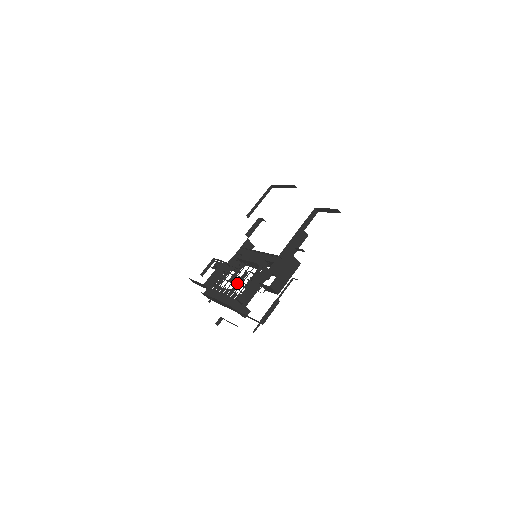
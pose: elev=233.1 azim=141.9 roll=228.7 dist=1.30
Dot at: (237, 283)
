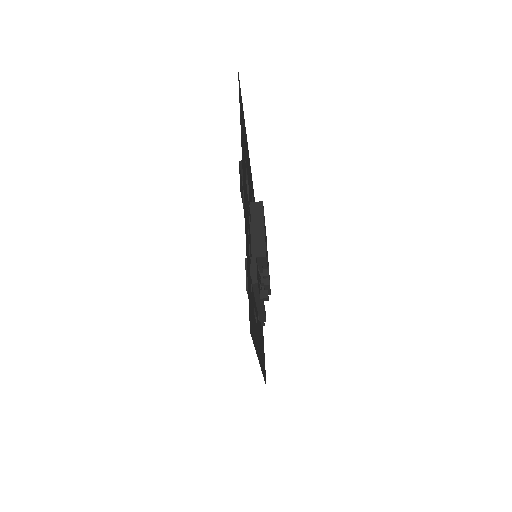
Dot at: occluded
